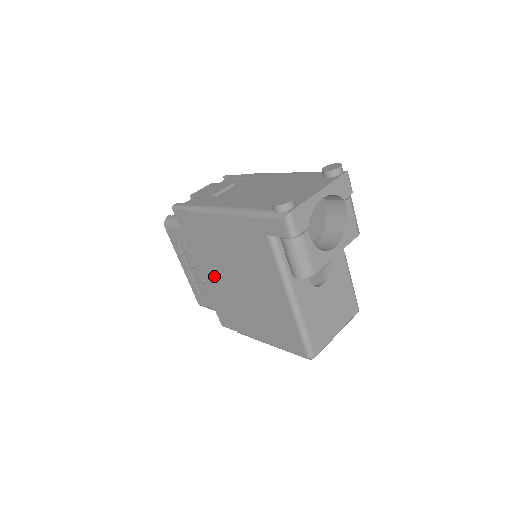
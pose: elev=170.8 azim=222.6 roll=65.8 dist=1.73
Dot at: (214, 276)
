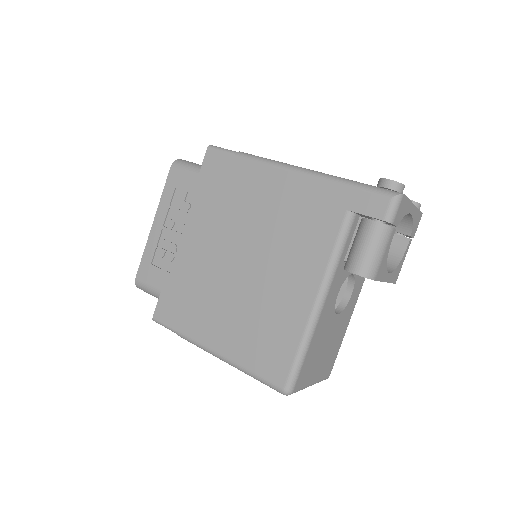
Dot at: (205, 245)
